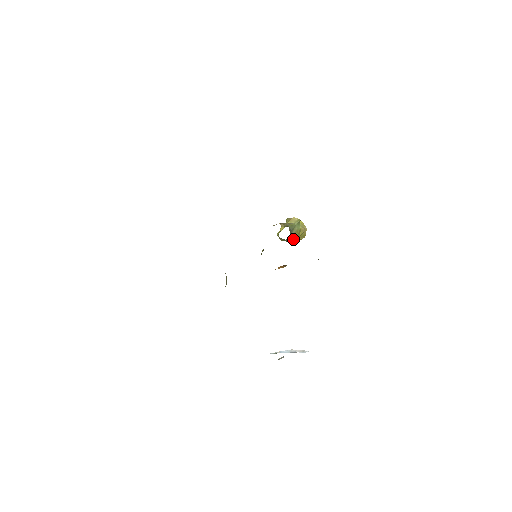
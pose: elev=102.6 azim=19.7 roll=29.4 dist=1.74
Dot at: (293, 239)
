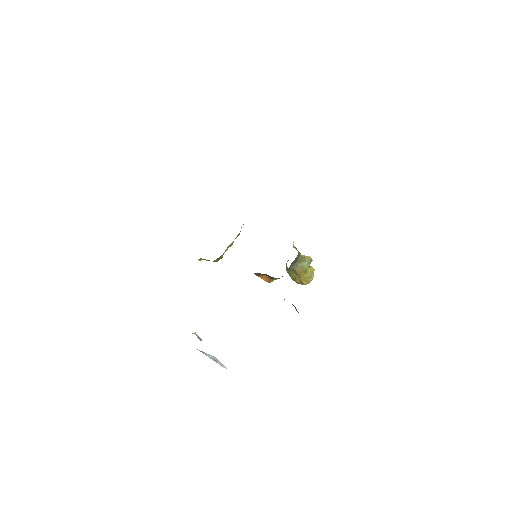
Dot at: (296, 276)
